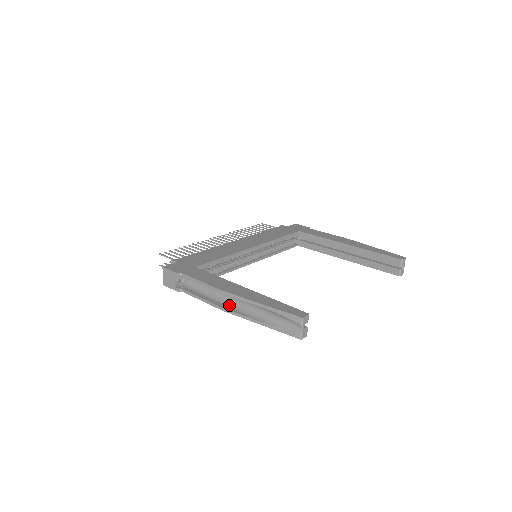
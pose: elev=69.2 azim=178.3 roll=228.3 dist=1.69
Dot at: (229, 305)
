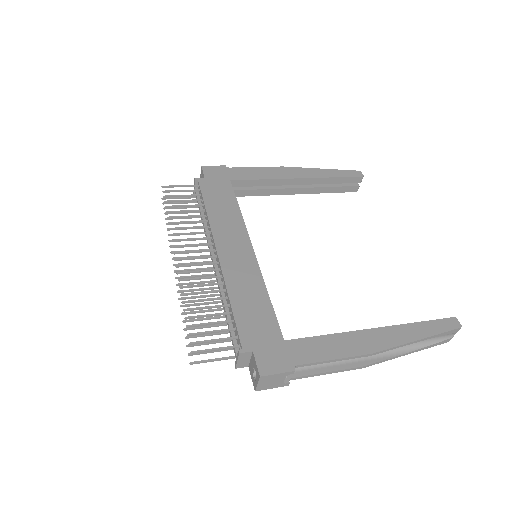
Dot at: (364, 357)
